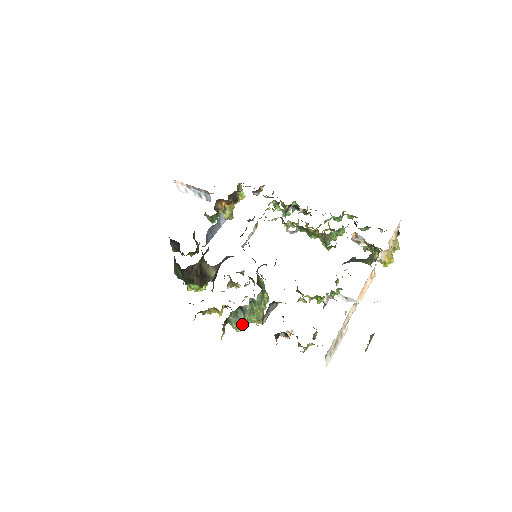
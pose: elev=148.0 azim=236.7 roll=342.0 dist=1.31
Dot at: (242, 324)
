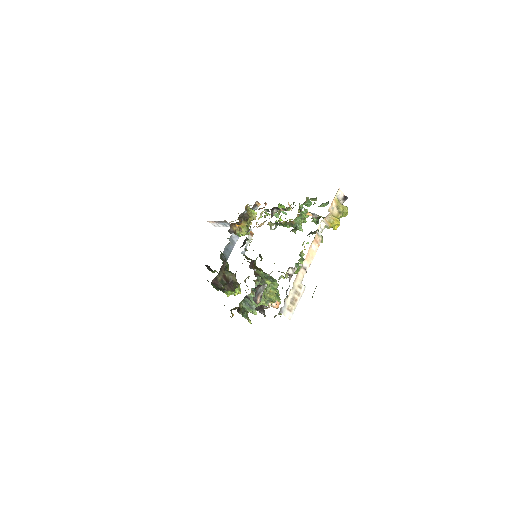
Dot at: (253, 308)
